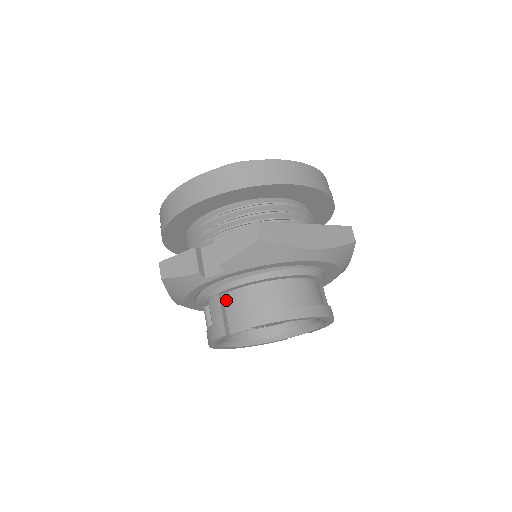
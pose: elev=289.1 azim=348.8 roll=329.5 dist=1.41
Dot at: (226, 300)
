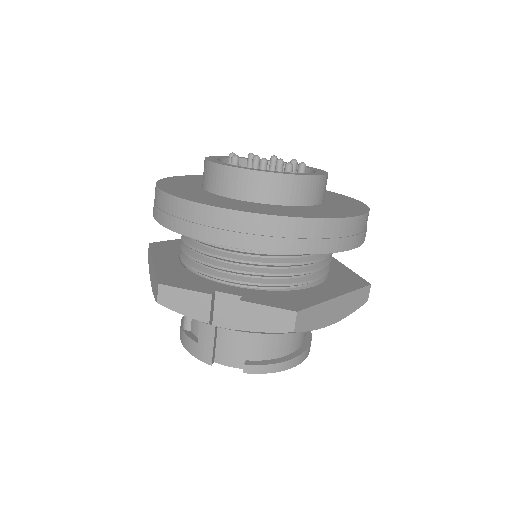
Dot at: (221, 329)
